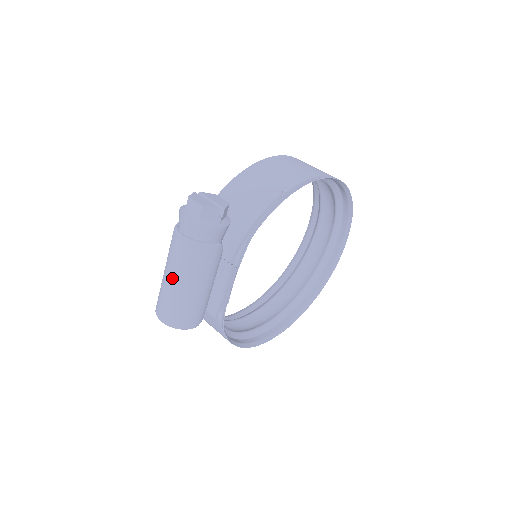
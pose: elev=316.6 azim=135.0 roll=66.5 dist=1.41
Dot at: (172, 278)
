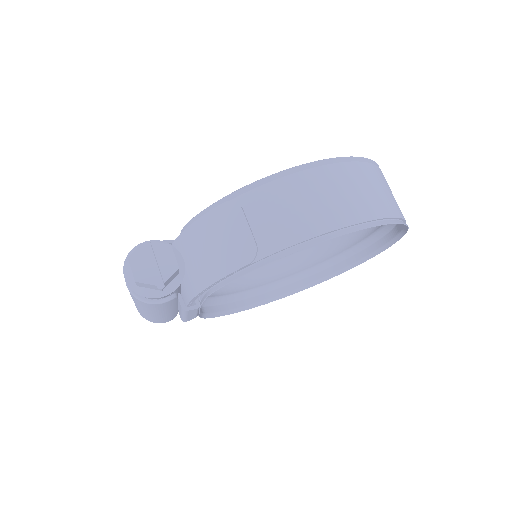
Dot at: occluded
